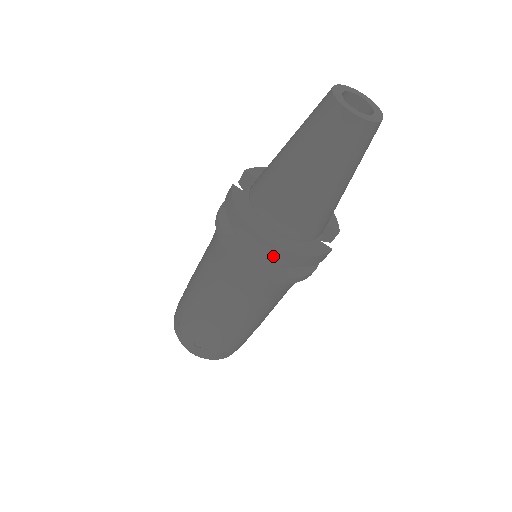
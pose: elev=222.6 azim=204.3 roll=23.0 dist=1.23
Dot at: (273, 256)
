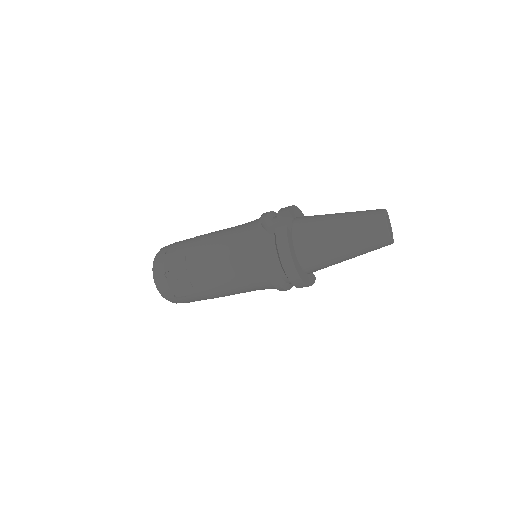
Dot at: (295, 283)
